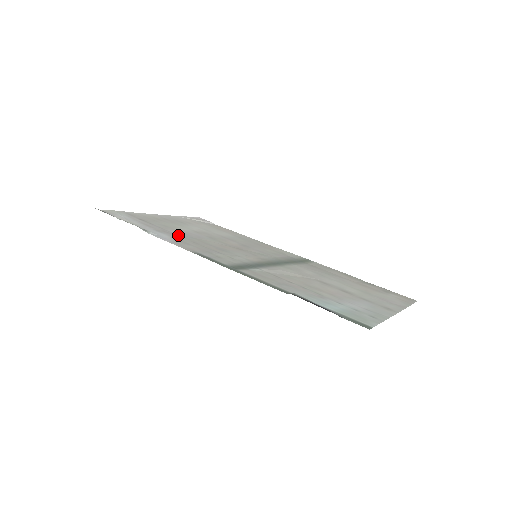
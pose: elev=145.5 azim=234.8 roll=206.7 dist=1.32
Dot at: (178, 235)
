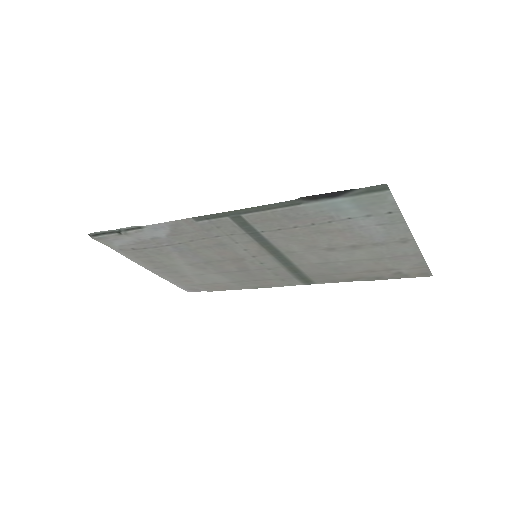
Dot at: (174, 244)
